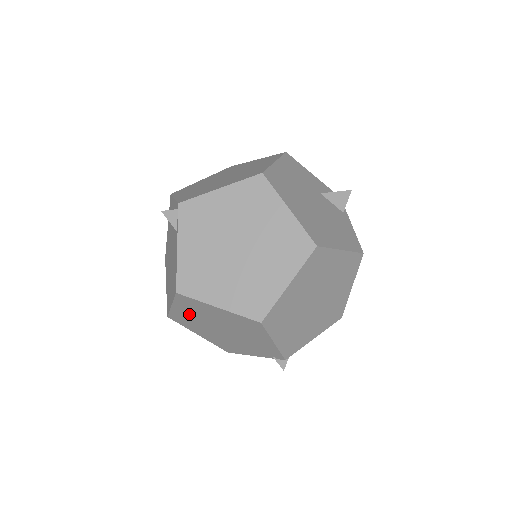
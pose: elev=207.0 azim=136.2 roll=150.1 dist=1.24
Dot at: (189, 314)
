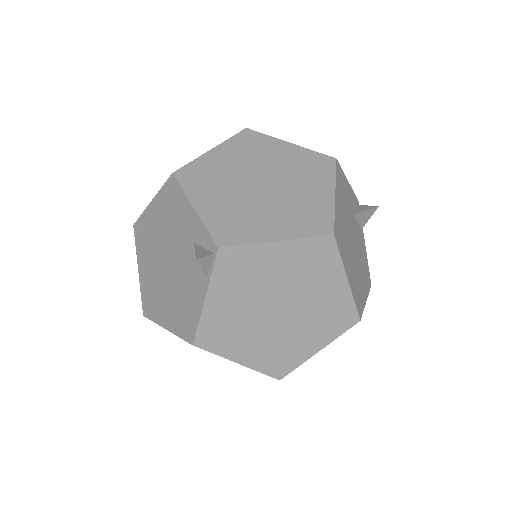
Dot at: occluded
